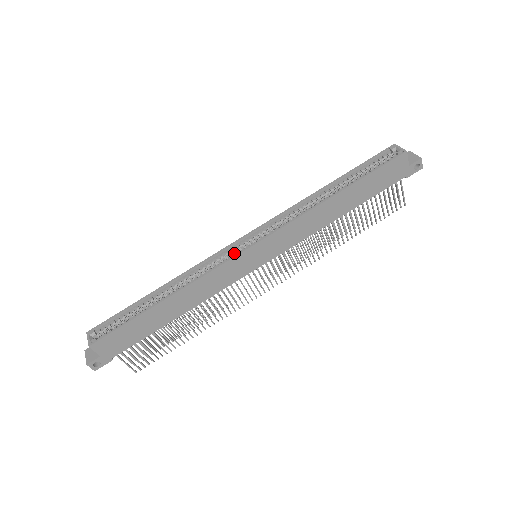
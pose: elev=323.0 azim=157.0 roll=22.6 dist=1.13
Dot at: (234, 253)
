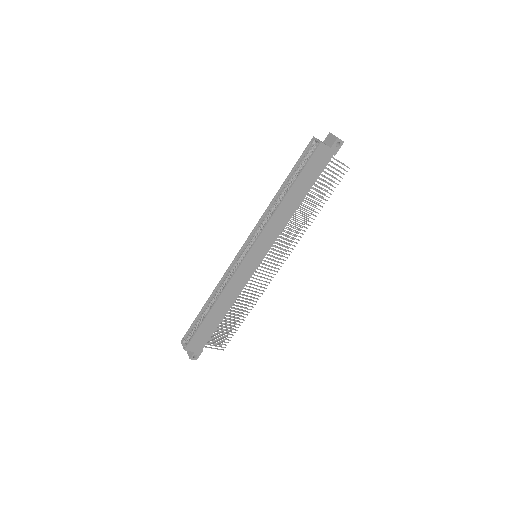
Dot at: occluded
